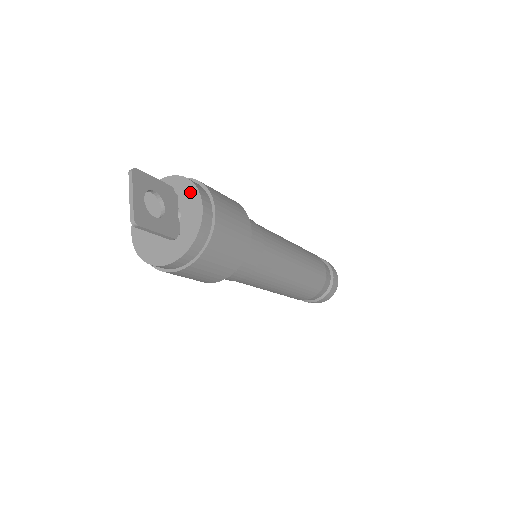
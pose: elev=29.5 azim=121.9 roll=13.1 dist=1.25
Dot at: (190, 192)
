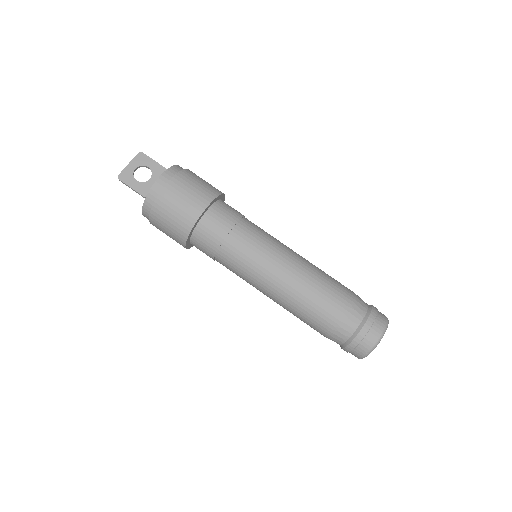
Dot at: occluded
